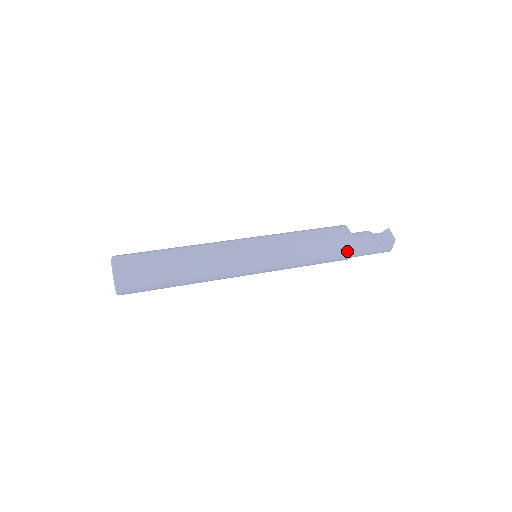
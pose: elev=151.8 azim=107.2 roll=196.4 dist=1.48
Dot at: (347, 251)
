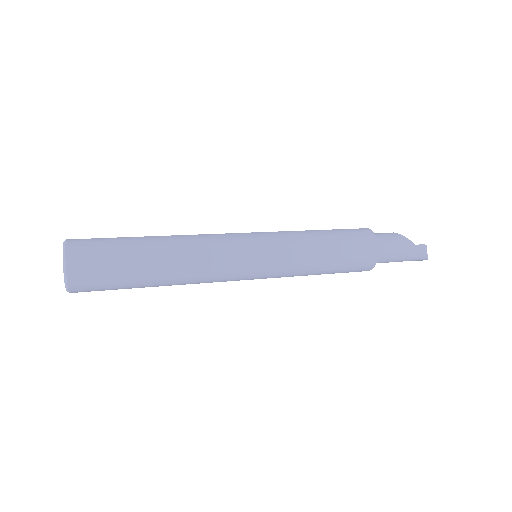
Dot at: (369, 241)
